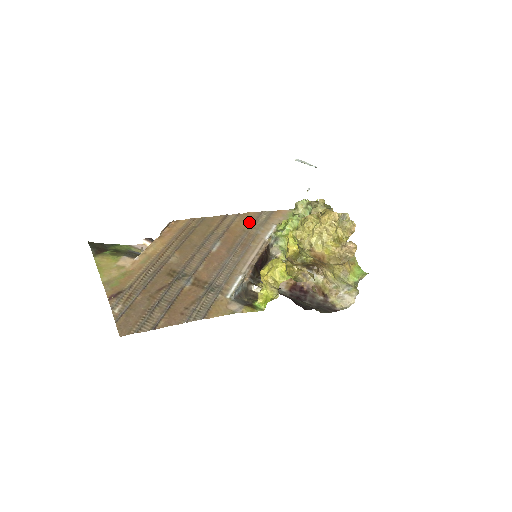
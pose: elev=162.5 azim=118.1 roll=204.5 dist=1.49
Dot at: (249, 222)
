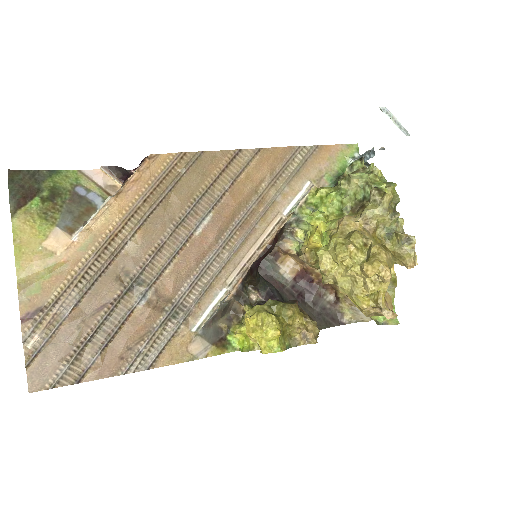
Dot at: (270, 172)
